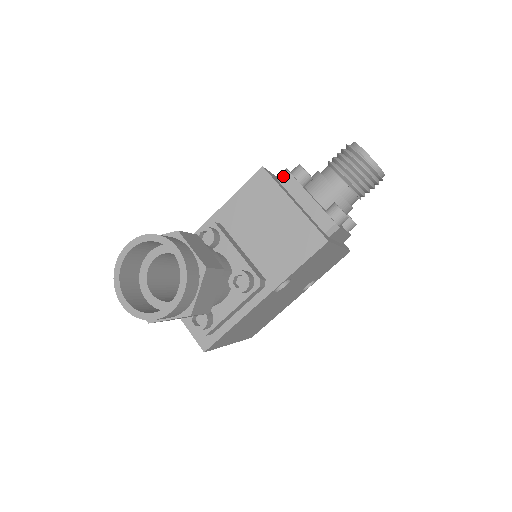
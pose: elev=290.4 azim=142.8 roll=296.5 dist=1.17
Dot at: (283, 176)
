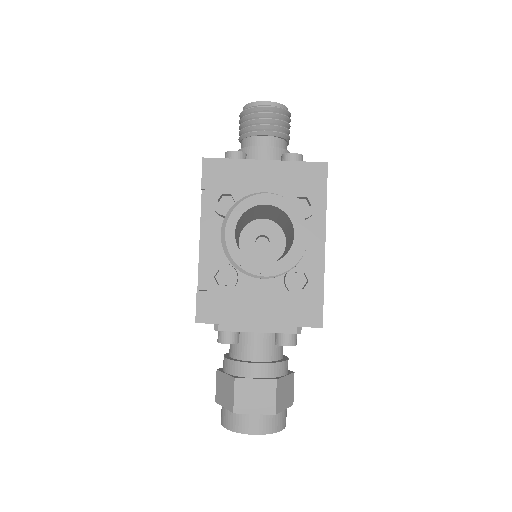
Dot at: (213, 295)
